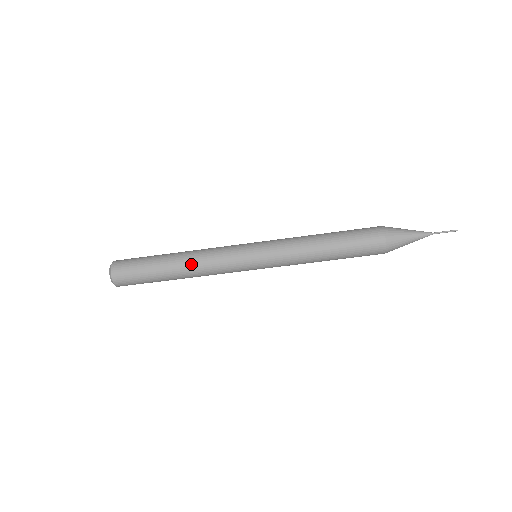
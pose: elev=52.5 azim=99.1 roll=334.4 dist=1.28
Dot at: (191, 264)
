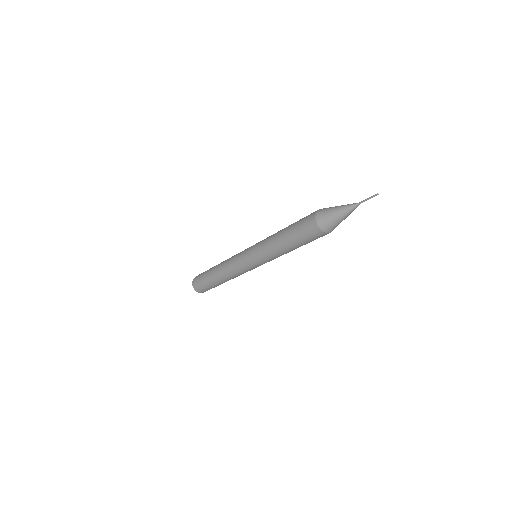
Dot at: (222, 273)
